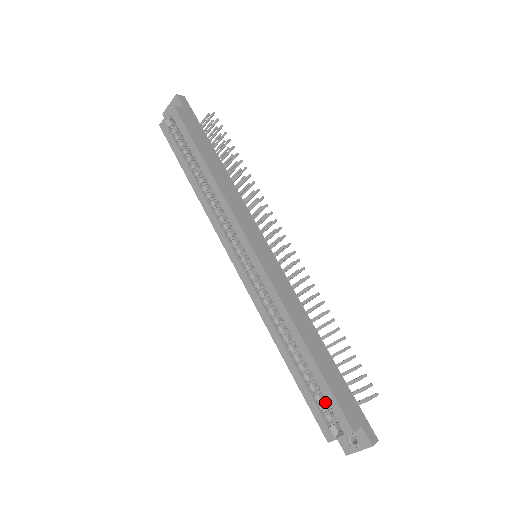
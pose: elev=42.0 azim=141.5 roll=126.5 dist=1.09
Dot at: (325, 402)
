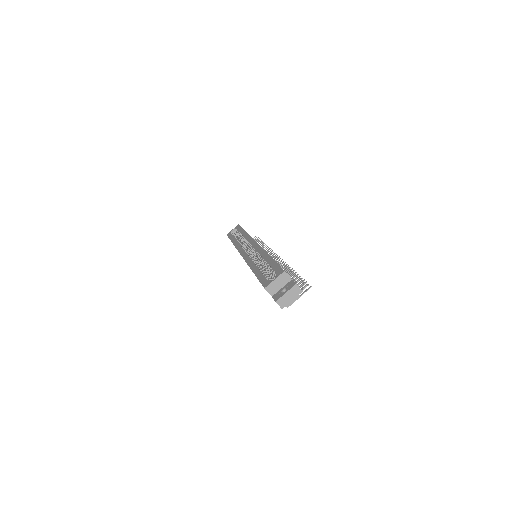
Dot at: occluded
